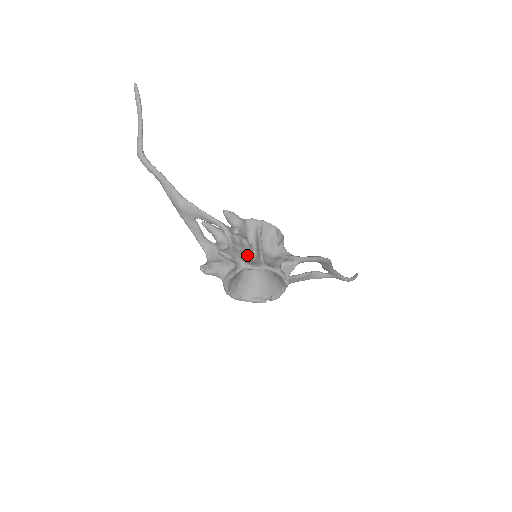
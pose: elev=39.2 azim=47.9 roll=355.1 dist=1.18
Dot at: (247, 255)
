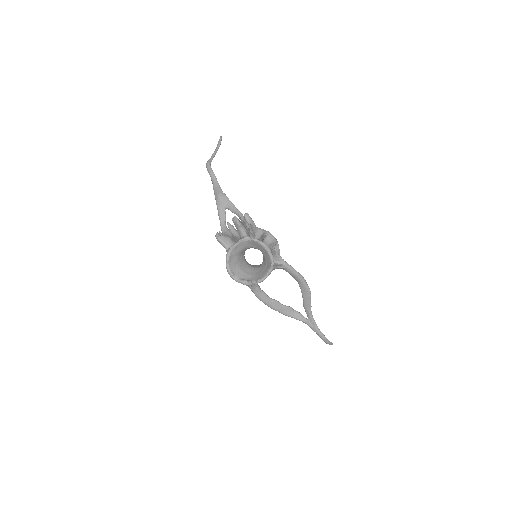
Dot at: occluded
